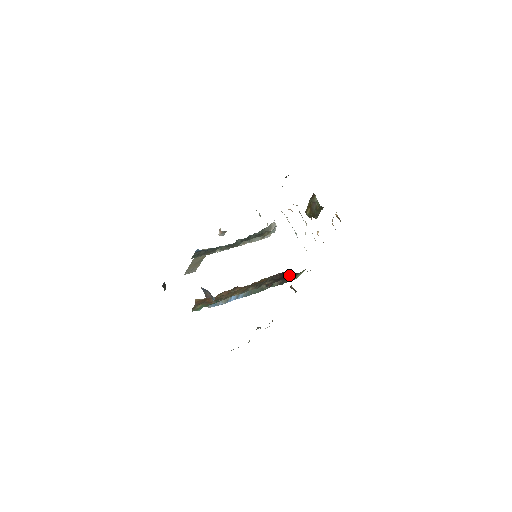
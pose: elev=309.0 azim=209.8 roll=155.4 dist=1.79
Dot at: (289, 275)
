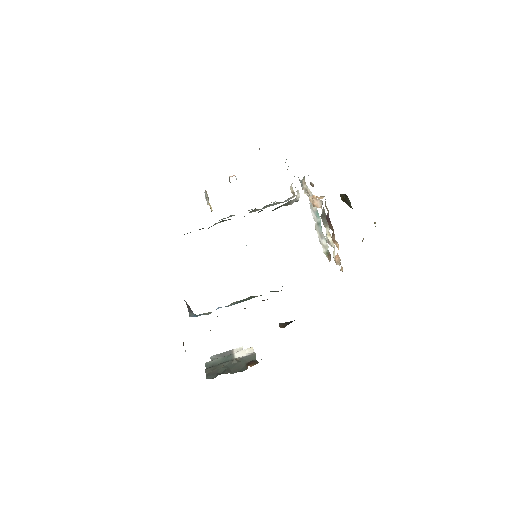
Dot at: occluded
